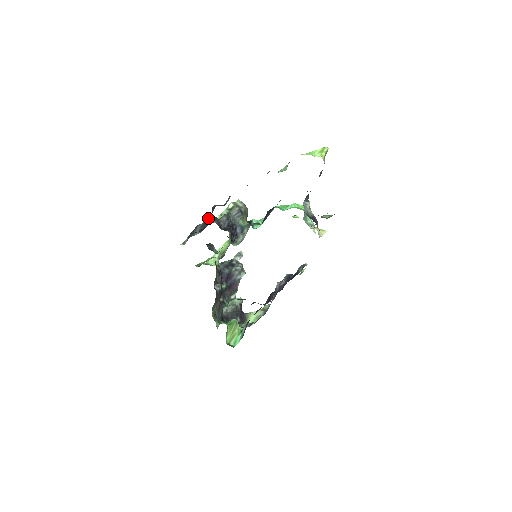
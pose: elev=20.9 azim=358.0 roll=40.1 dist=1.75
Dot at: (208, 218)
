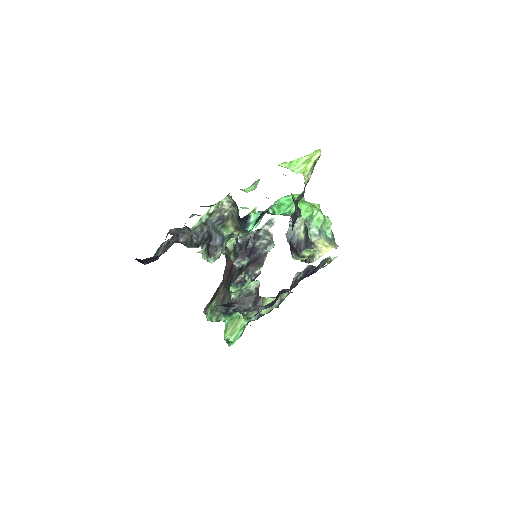
Dot at: occluded
